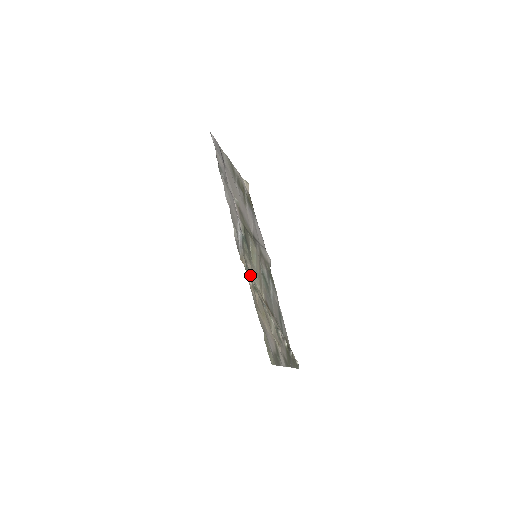
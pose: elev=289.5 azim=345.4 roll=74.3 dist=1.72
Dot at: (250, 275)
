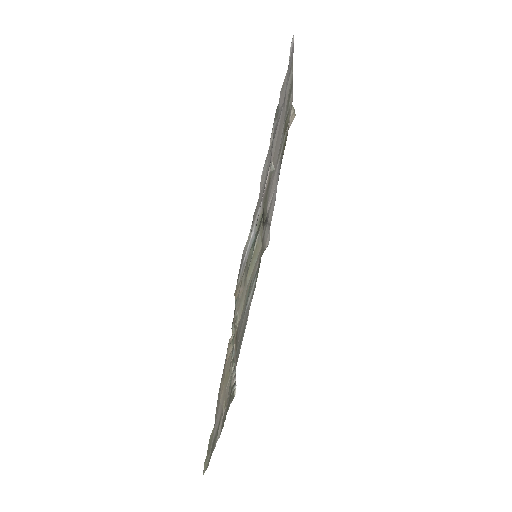
Dot at: (236, 307)
